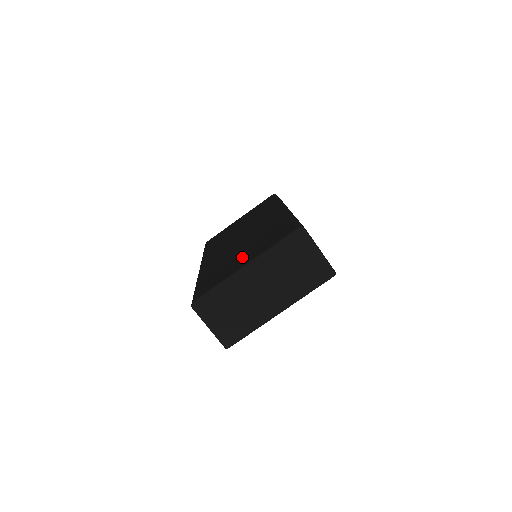
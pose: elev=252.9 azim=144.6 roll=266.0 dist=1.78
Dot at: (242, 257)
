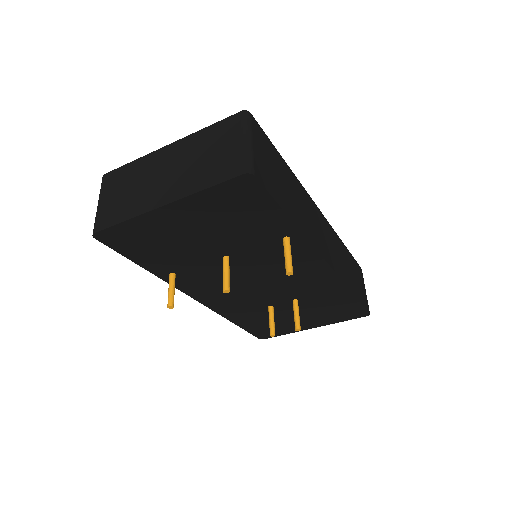
Dot at: occluded
